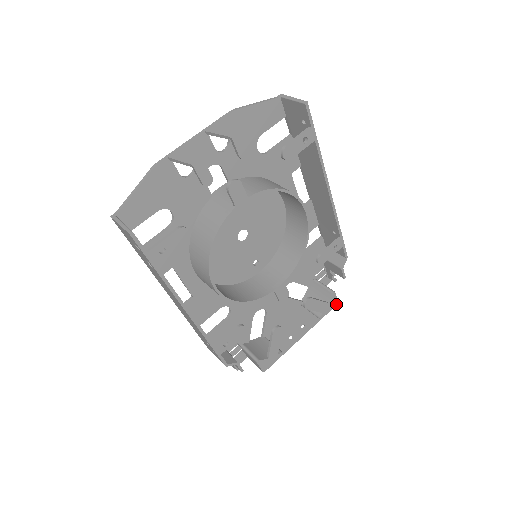
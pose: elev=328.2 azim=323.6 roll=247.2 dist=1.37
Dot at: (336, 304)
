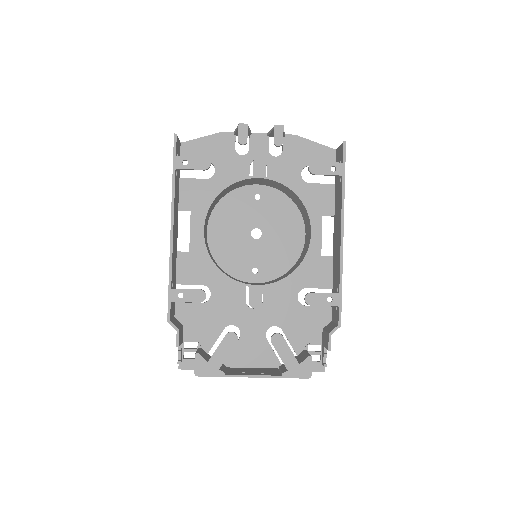
Dot at: (308, 377)
